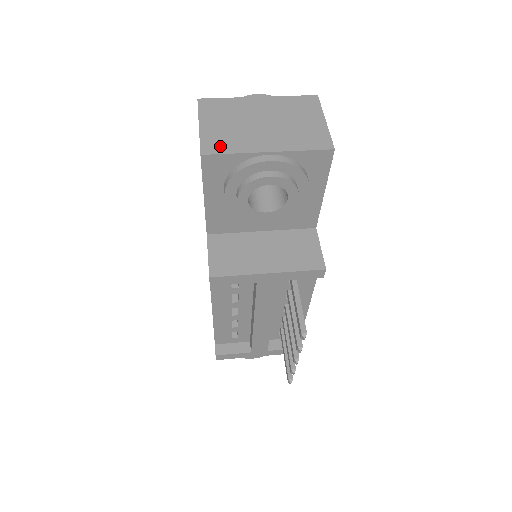
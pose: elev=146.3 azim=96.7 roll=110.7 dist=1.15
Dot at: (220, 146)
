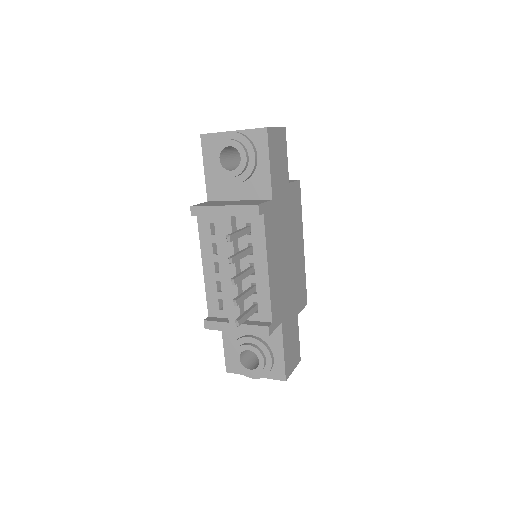
Dot at: occluded
